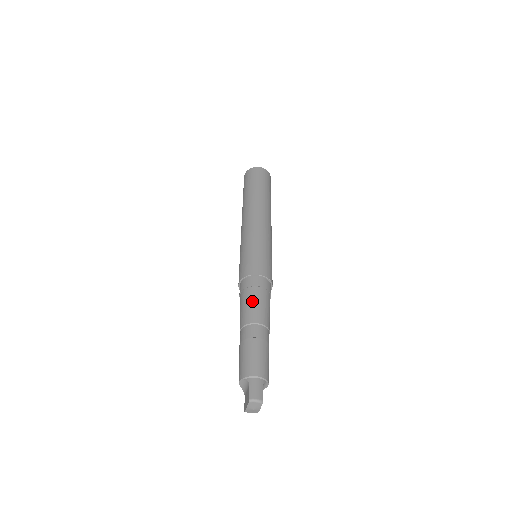
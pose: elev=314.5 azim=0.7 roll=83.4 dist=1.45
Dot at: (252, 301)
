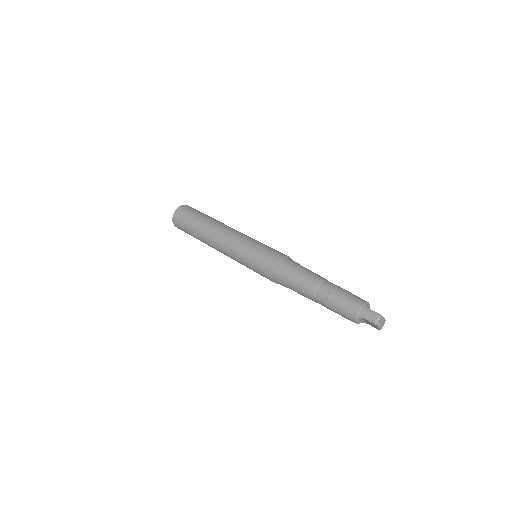
Dot at: (297, 281)
